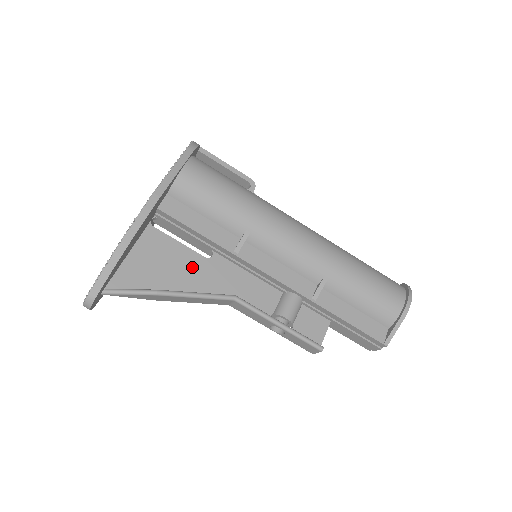
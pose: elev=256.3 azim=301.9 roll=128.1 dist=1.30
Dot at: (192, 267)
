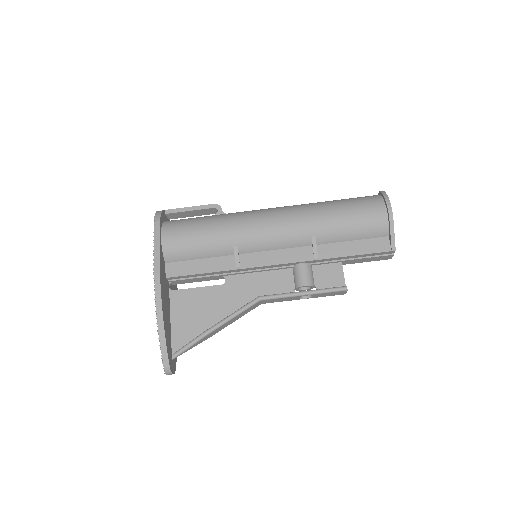
Dot at: (217, 298)
